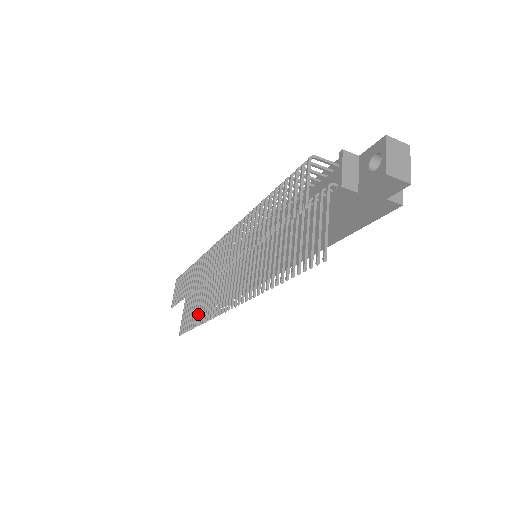
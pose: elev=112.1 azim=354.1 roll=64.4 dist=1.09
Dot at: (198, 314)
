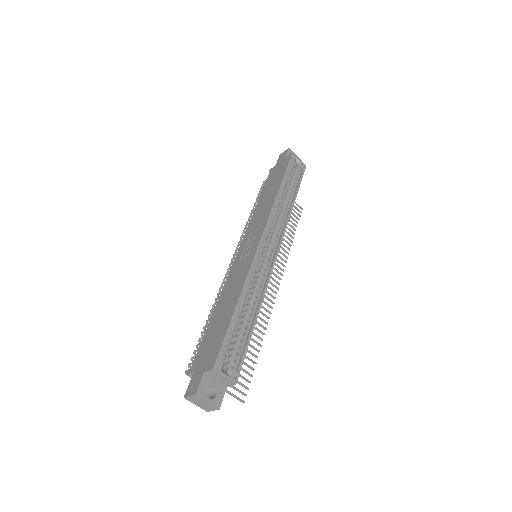
Dot at: occluded
